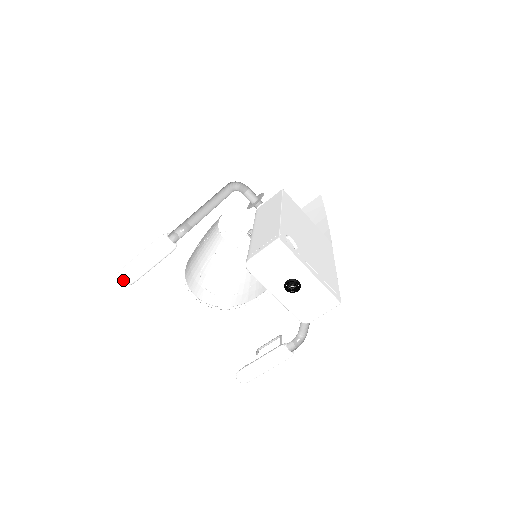
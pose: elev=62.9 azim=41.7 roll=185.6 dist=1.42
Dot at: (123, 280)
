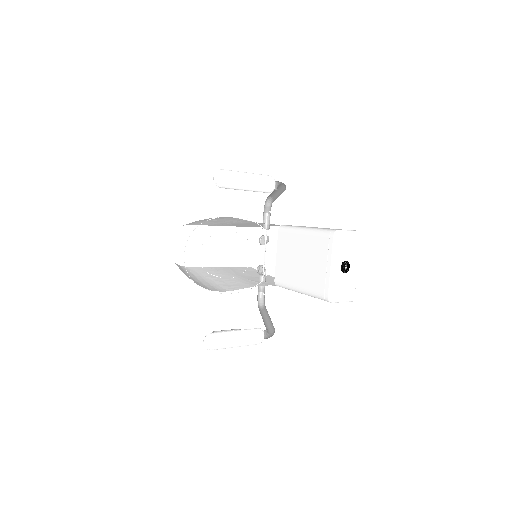
Dot at: (222, 177)
